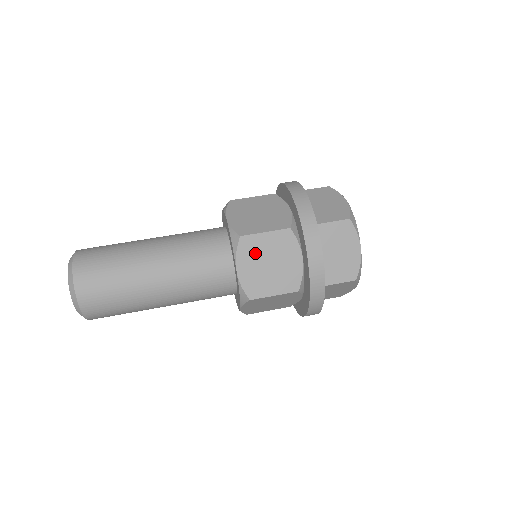
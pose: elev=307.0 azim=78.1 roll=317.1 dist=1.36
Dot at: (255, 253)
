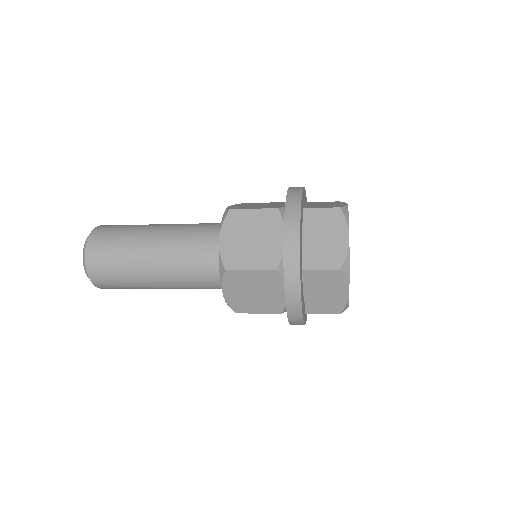
Dot at: (240, 226)
